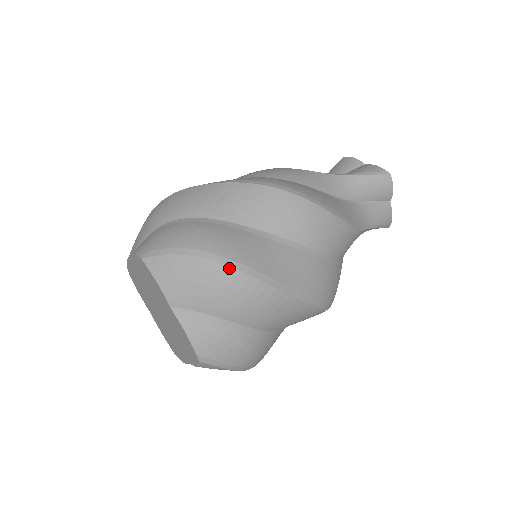
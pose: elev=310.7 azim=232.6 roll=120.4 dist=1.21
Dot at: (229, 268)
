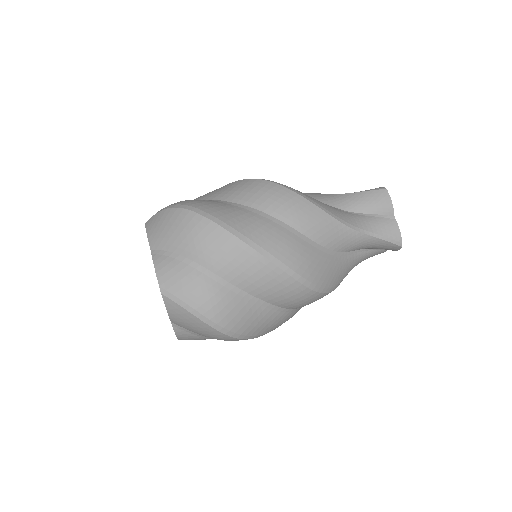
Dot at: (223, 334)
